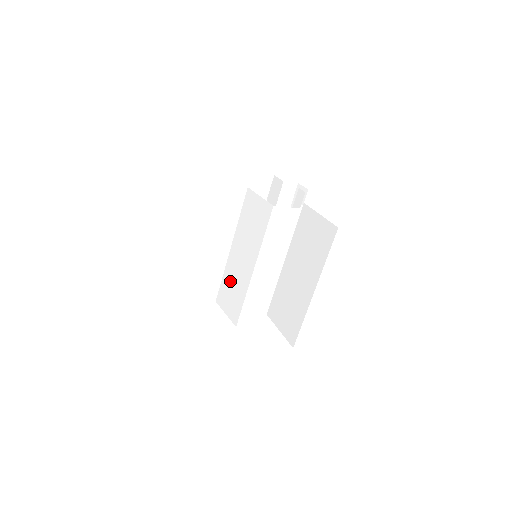
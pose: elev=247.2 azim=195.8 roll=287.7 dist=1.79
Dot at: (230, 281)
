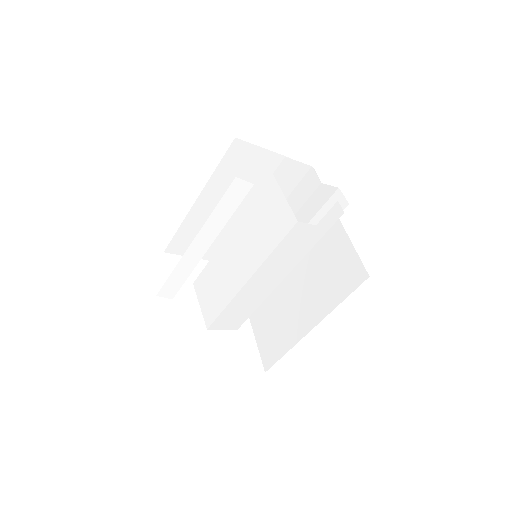
Dot at: (216, 273)
